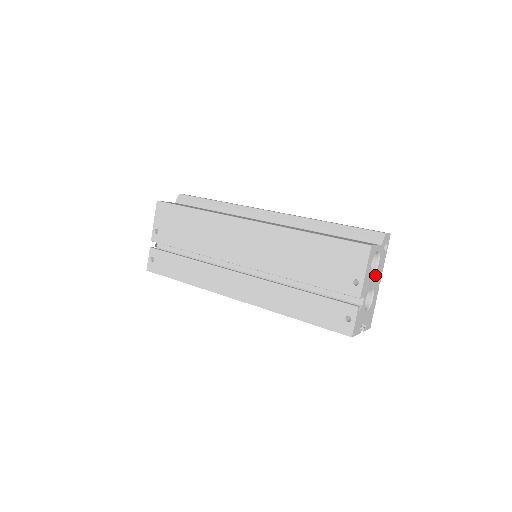
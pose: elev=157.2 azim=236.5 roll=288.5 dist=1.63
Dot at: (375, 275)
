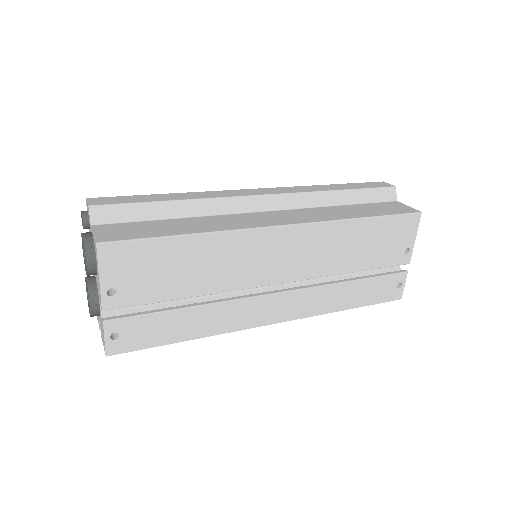
Dot at: occluded
